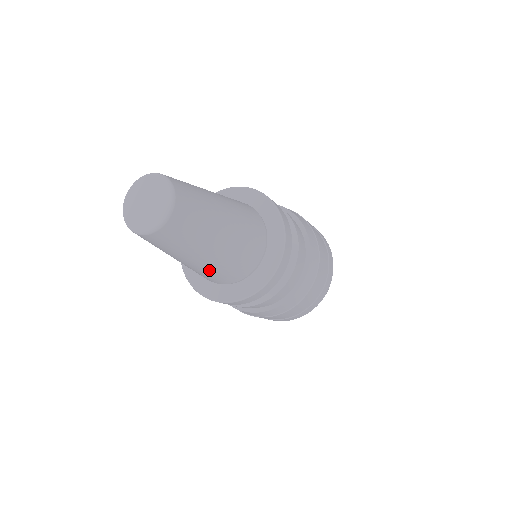
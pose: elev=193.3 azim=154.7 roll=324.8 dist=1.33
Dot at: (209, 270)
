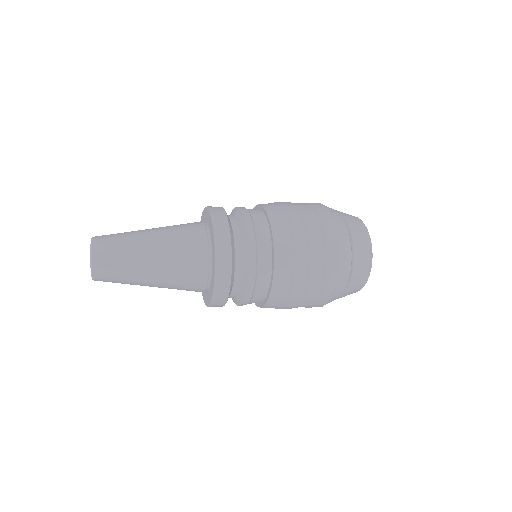
Dot at: occluded
